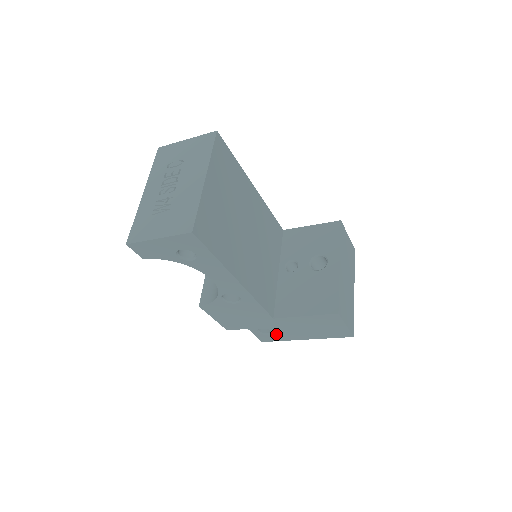
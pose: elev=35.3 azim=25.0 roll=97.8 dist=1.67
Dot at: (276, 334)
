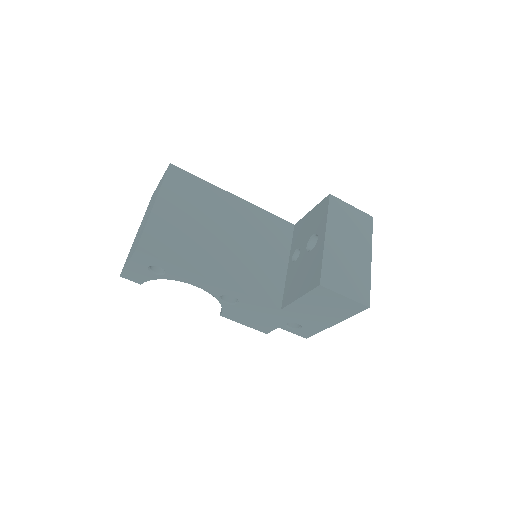
Dot at: (305, 326)
